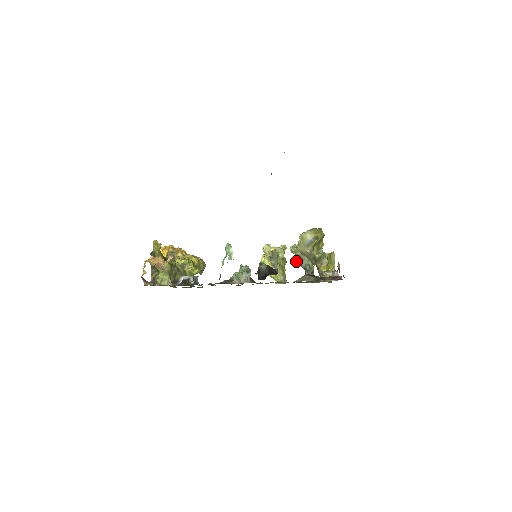
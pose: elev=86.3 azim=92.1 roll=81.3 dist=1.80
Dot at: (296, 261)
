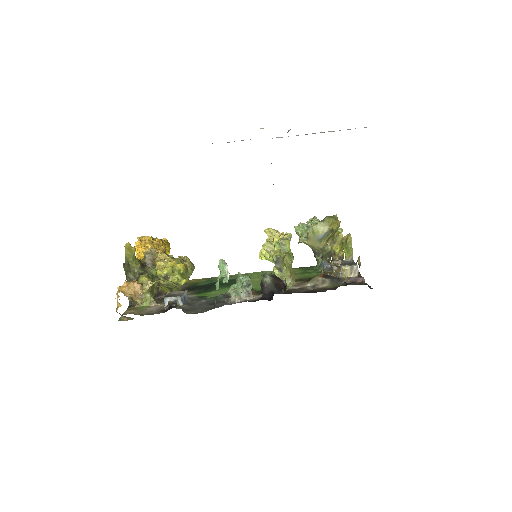
Dot at: (303, 242)
